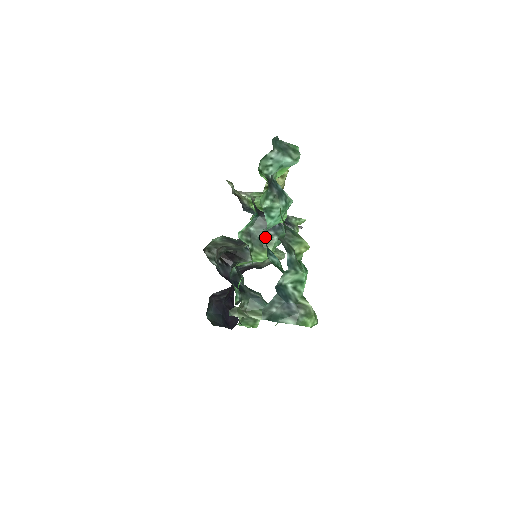
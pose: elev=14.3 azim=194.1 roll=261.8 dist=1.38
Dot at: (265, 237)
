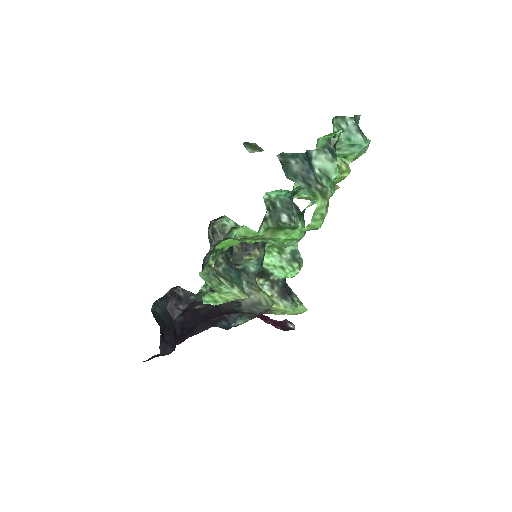
Dot at: (286, 219)
